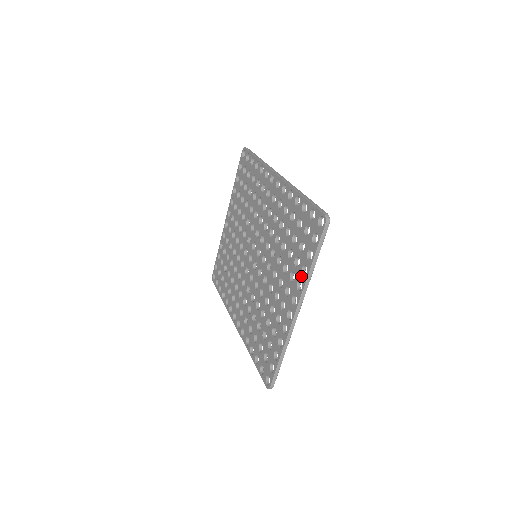
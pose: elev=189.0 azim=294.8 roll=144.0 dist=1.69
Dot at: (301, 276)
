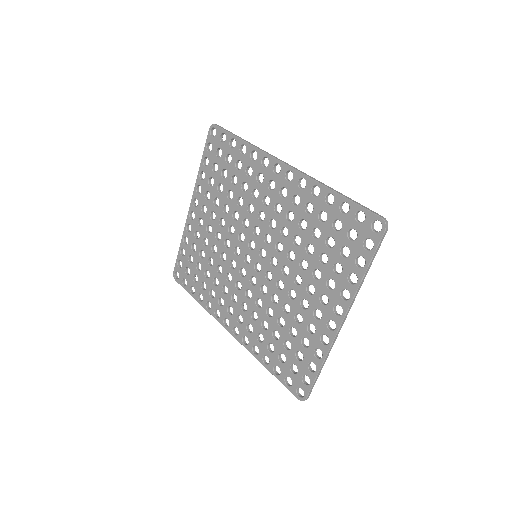
Dot at: (347, 284)
